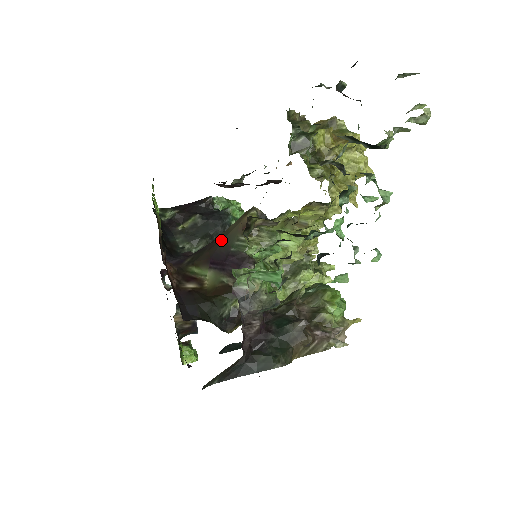
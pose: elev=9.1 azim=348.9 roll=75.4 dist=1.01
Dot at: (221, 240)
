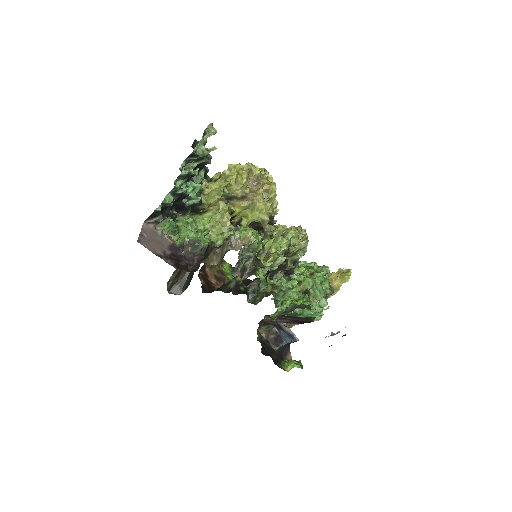
Dot at: occluded
